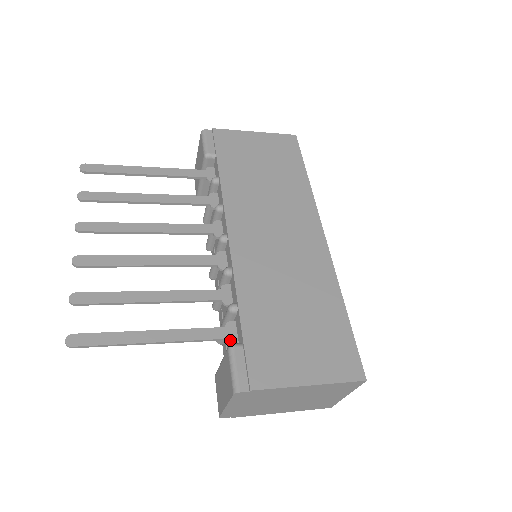
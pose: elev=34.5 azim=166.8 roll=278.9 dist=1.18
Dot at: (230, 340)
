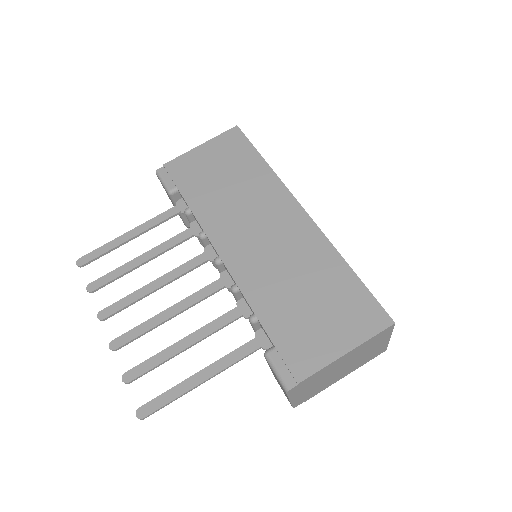
Dot at: (264, 347)
